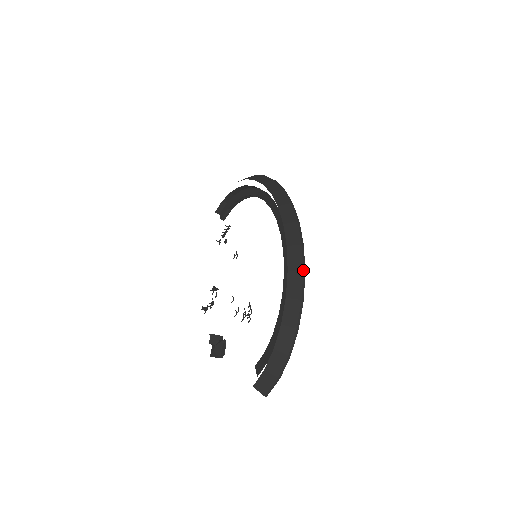
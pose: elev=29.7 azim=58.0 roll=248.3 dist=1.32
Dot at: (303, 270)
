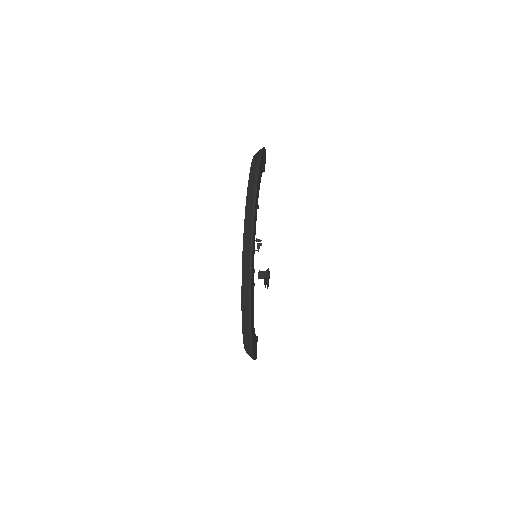
Dot at: (249, 319)
